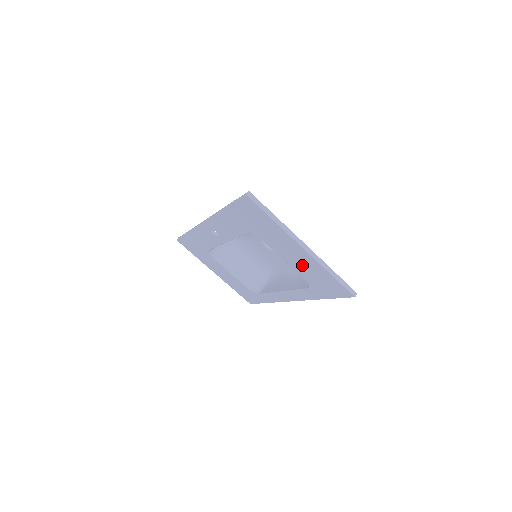
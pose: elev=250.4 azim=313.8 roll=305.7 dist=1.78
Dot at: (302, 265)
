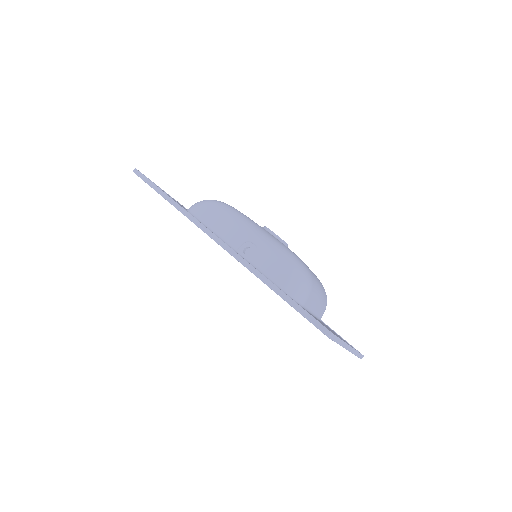
Dot at: occluded
